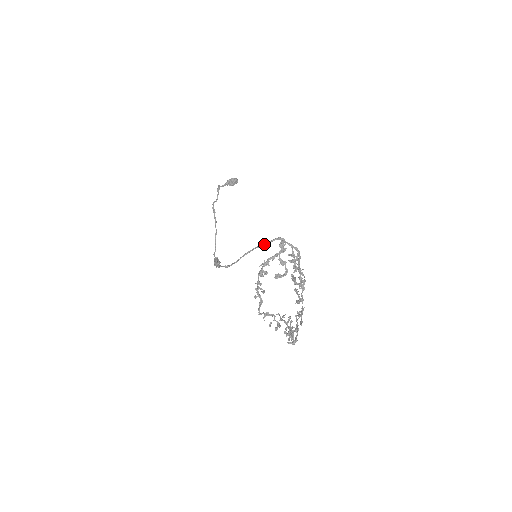
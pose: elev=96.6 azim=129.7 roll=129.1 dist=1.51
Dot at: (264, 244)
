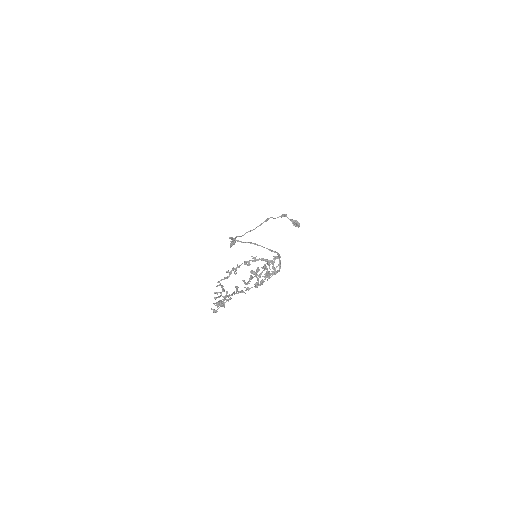
Dot at: (268, 249)
